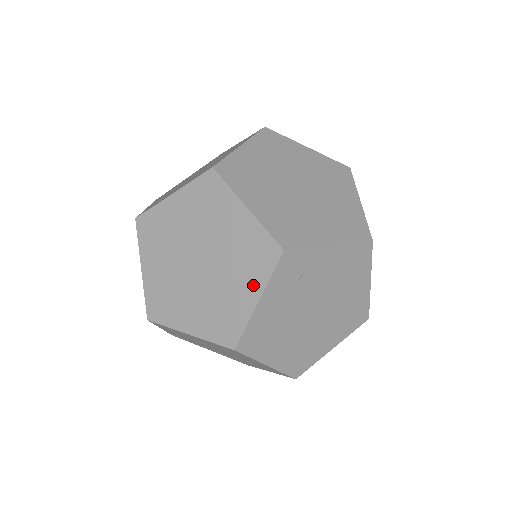
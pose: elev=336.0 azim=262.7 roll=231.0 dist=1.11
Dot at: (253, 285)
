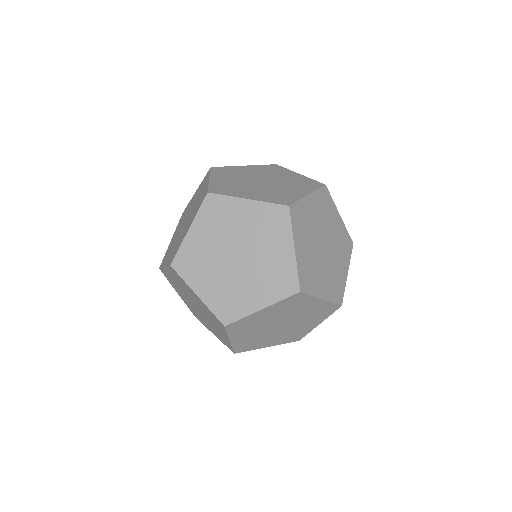
Dot at: (318, 321)
